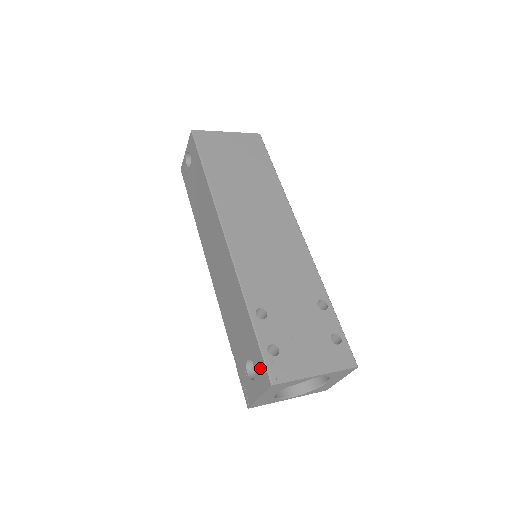
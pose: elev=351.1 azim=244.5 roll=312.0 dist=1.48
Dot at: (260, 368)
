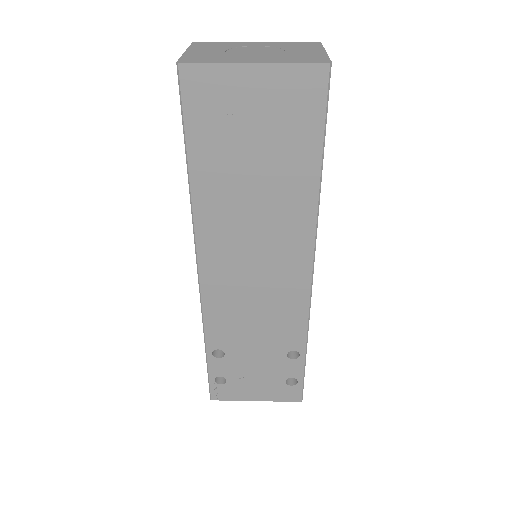
Dot at: occluded
